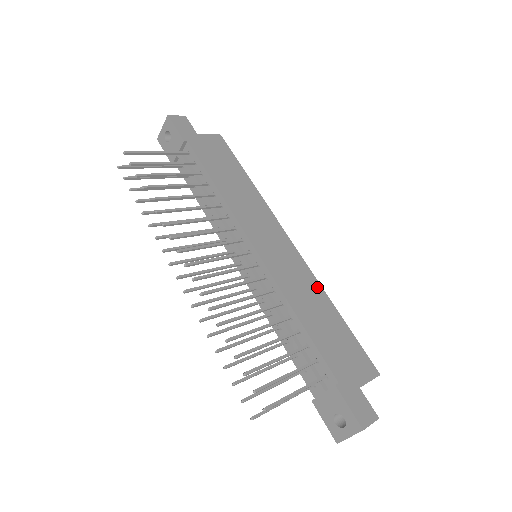
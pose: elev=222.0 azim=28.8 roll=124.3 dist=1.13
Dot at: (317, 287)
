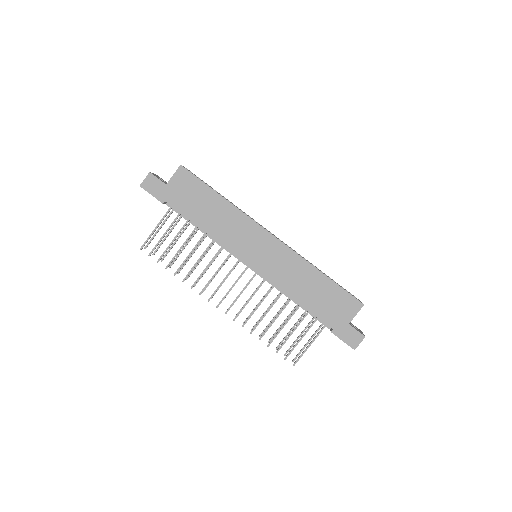
Dot at: (303, 264)
